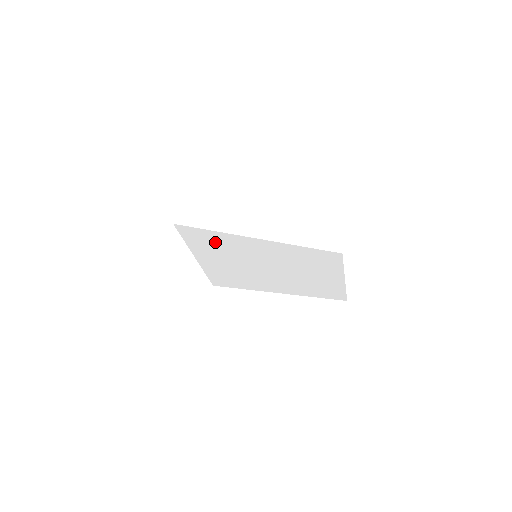
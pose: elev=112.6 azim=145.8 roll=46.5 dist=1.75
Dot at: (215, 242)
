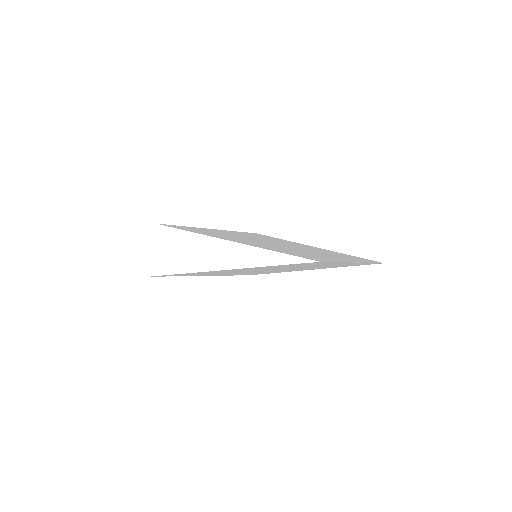
Dot at: occluded
